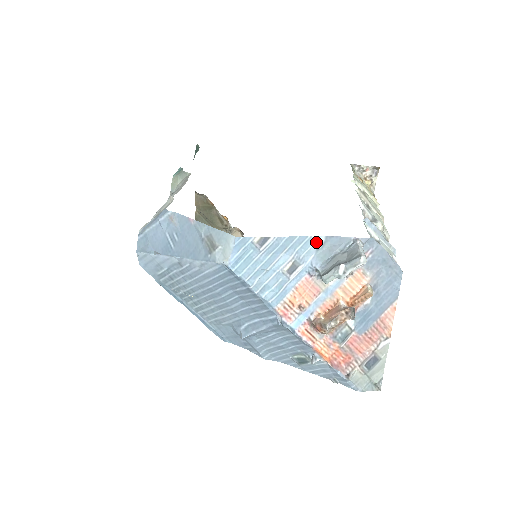
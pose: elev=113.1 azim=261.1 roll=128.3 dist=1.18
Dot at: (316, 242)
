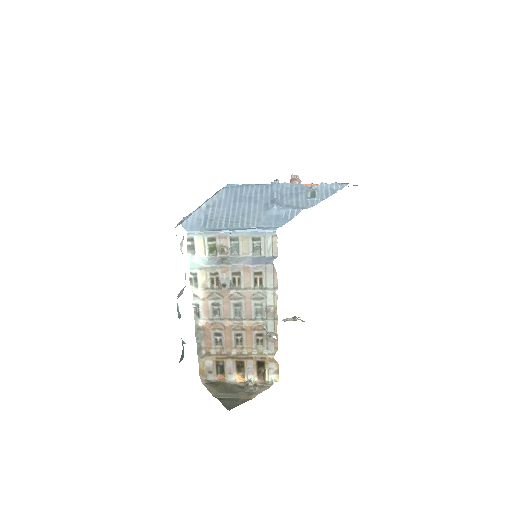
Dot at: occluded
